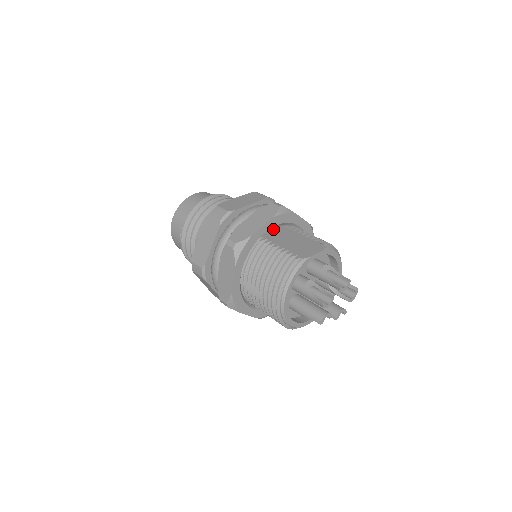
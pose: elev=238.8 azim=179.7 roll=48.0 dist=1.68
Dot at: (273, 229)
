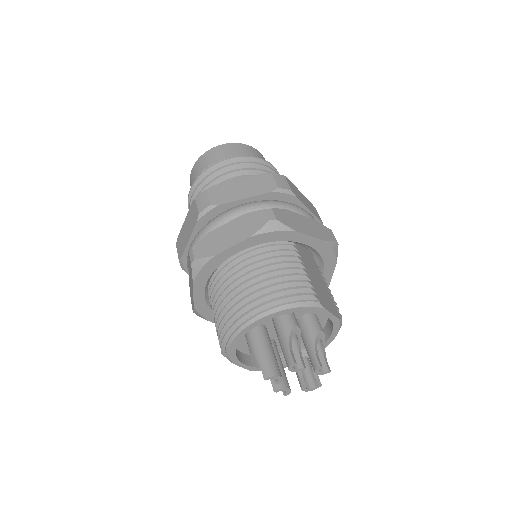
Dot at: (306, 251)
